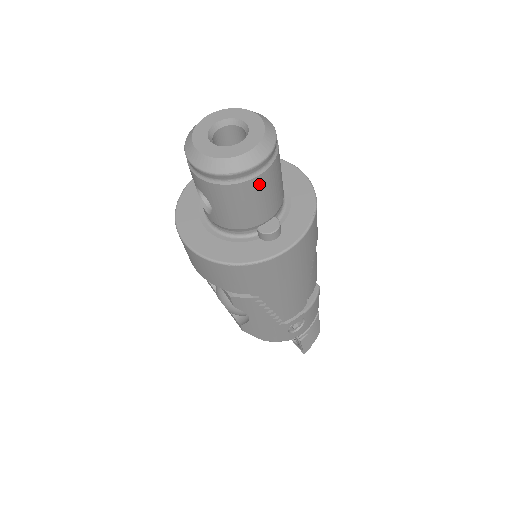
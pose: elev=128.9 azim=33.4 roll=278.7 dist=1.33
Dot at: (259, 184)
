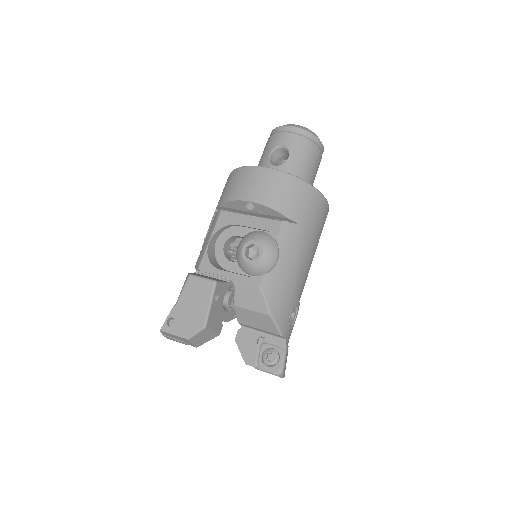
Dot at: (319, 159)
